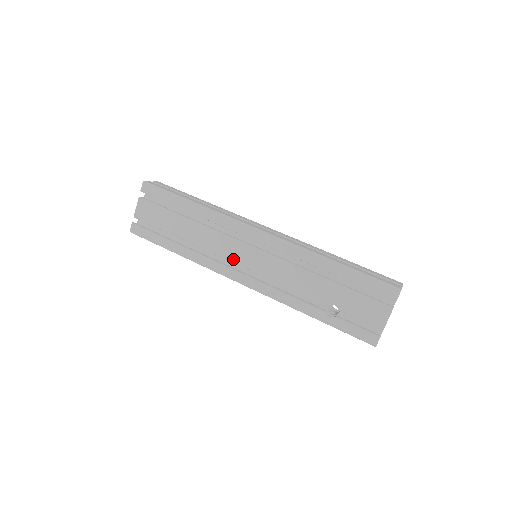
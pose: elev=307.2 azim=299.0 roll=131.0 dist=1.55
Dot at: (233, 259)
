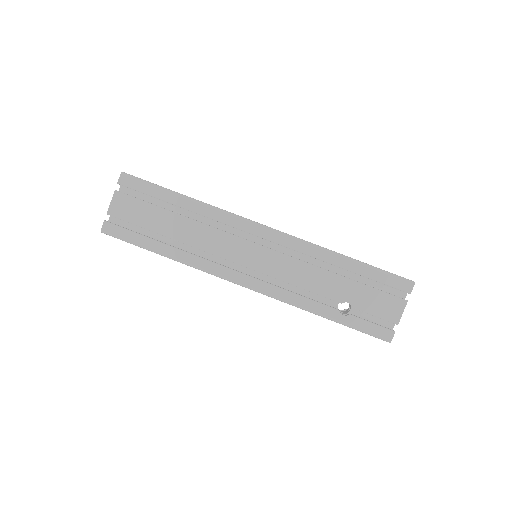
Dot at: (234, 259)
